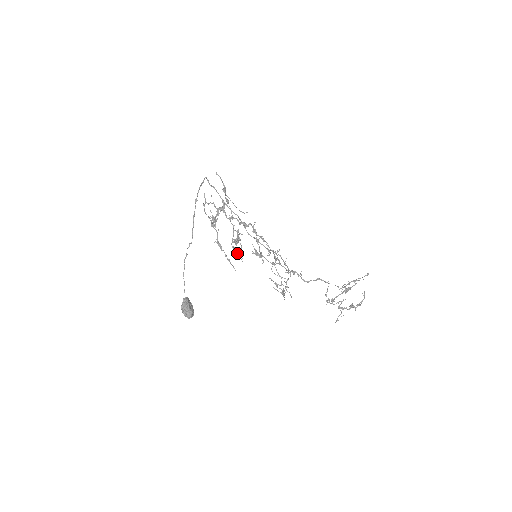
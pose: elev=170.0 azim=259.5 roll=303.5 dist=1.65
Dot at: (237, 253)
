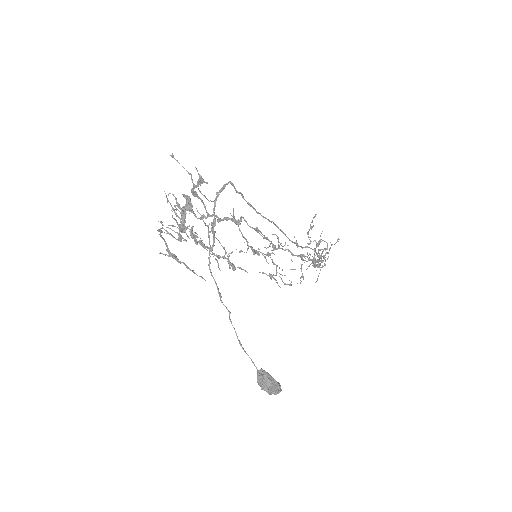
Dot at: (232, 263)
